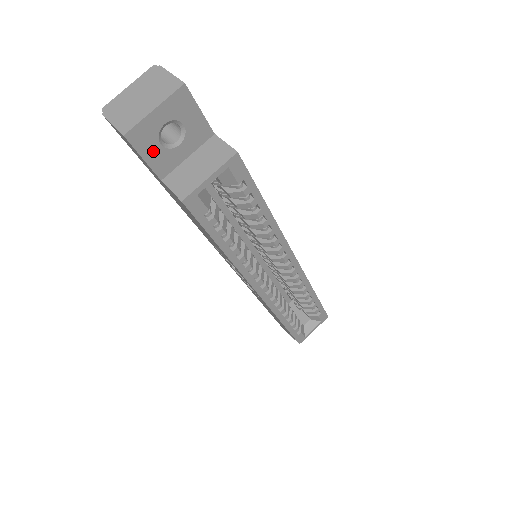
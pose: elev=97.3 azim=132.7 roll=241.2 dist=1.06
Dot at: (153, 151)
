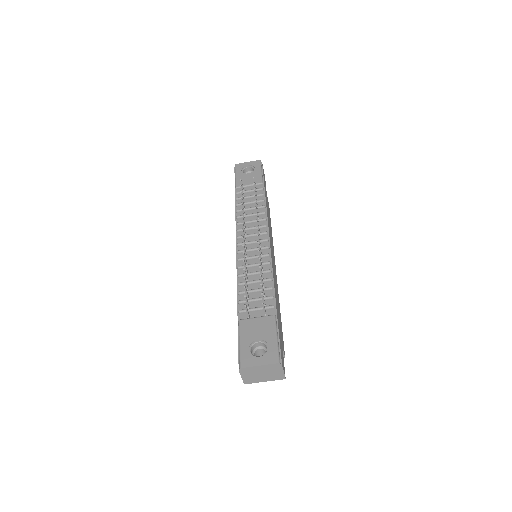
Dot at: occluded
